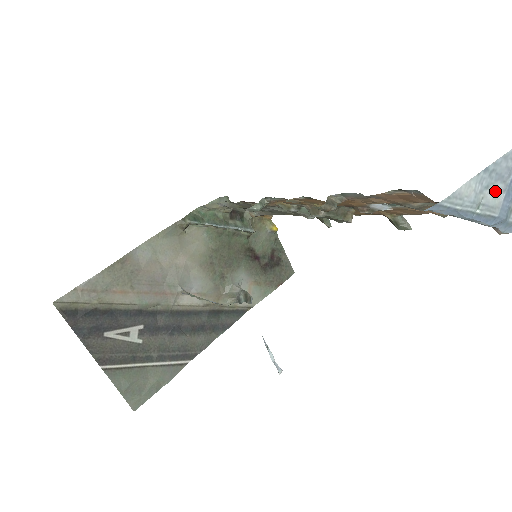
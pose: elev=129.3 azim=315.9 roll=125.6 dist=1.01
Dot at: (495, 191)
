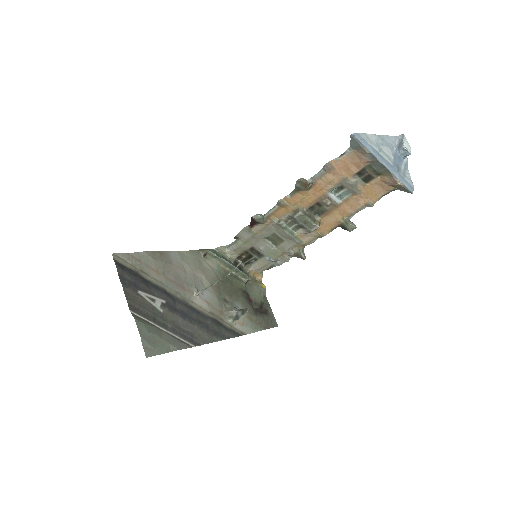
Dot at: (387, 151)
